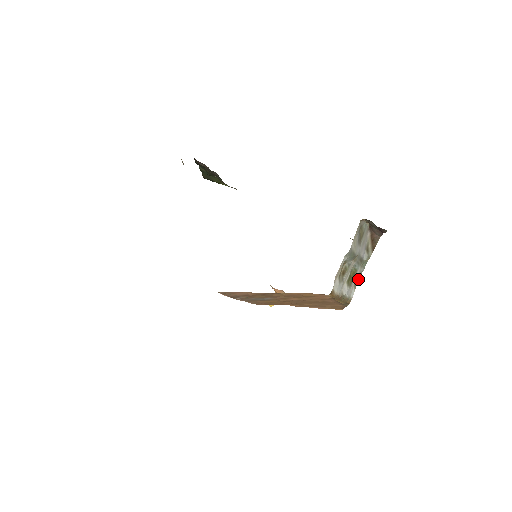
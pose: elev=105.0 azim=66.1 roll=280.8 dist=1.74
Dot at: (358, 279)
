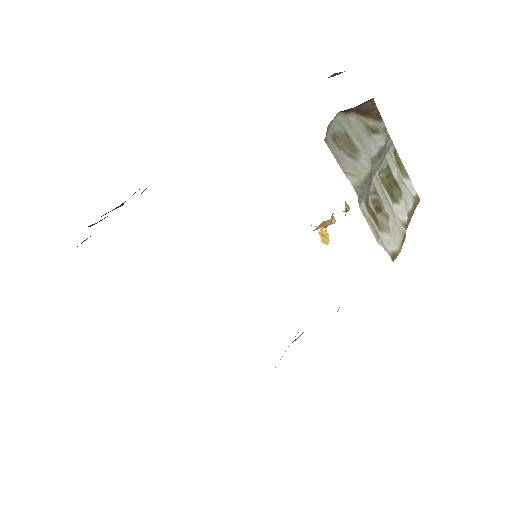
Dot at: (398, 159)
